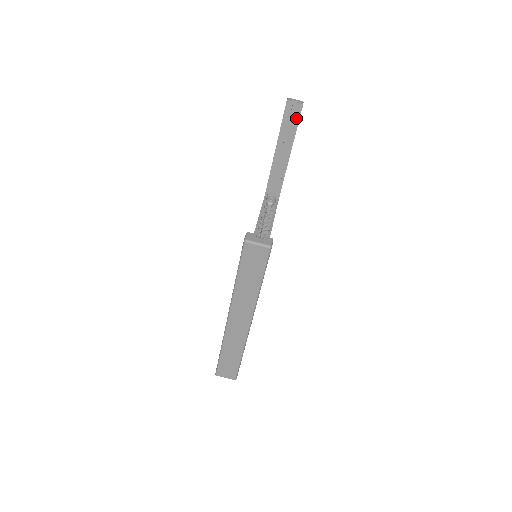
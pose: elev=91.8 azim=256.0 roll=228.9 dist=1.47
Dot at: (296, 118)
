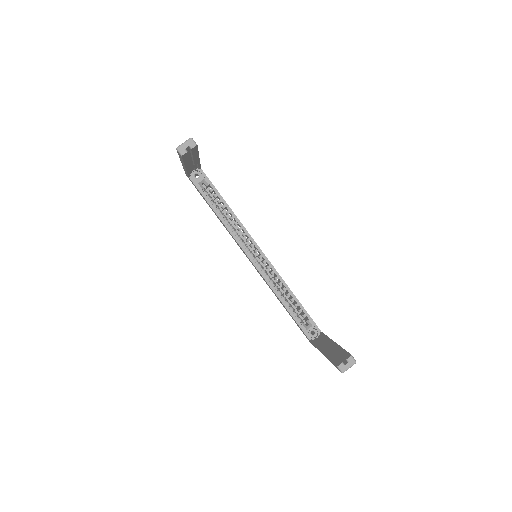
Dot at: (195, 151)
